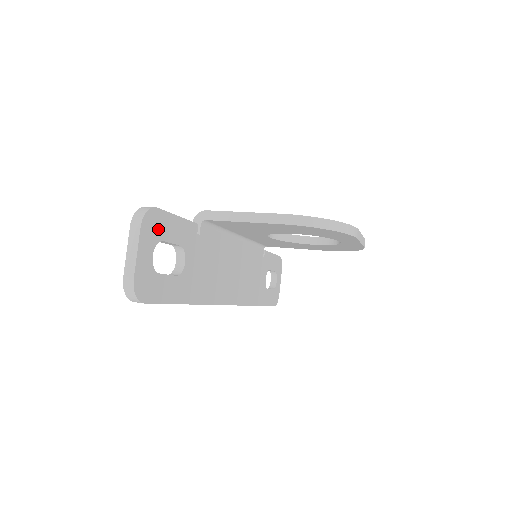
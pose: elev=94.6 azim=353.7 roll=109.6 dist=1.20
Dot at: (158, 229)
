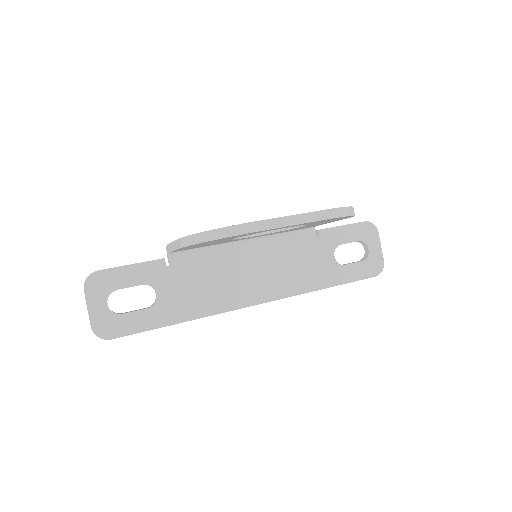
Dot at: (107, 284)
